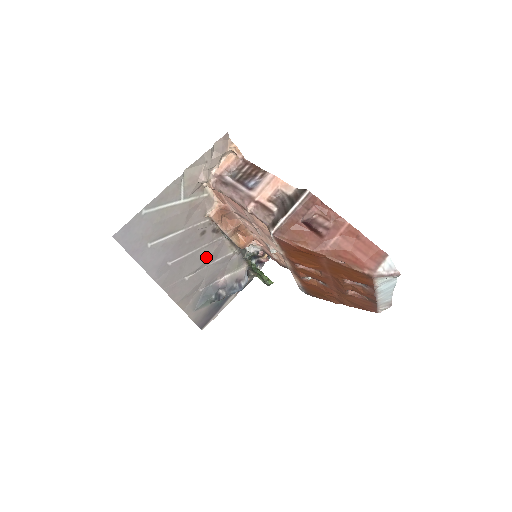
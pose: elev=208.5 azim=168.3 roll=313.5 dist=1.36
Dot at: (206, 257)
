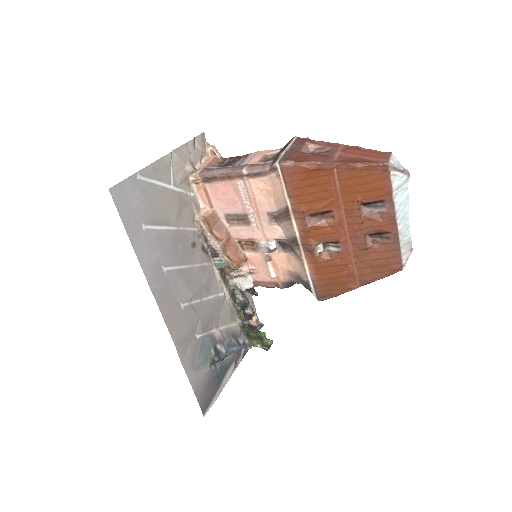
Dot at: (199, 284)
